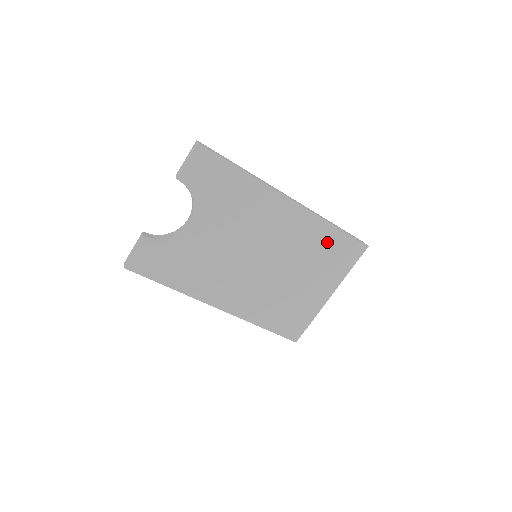
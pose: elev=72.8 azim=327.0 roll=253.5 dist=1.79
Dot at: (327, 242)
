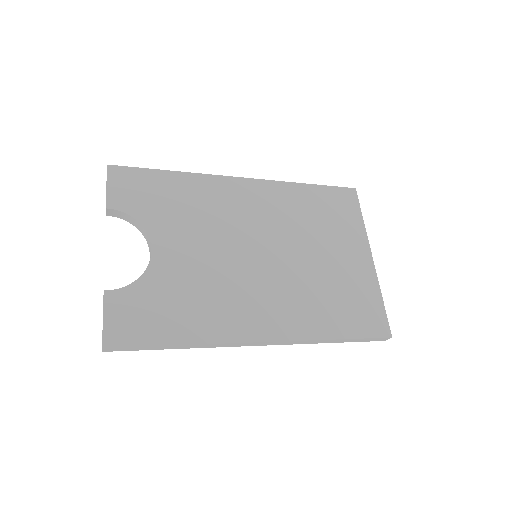
Dot at: (314, 202)
